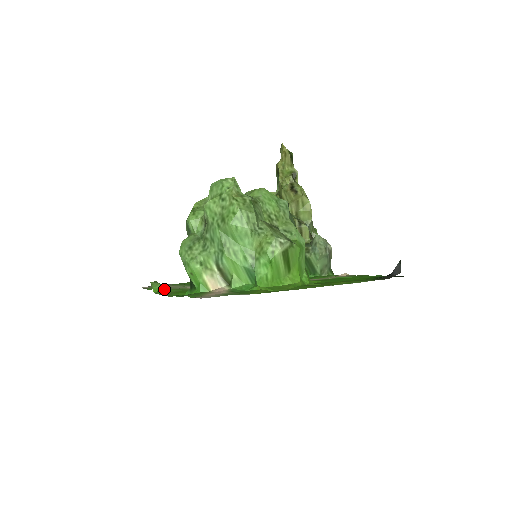
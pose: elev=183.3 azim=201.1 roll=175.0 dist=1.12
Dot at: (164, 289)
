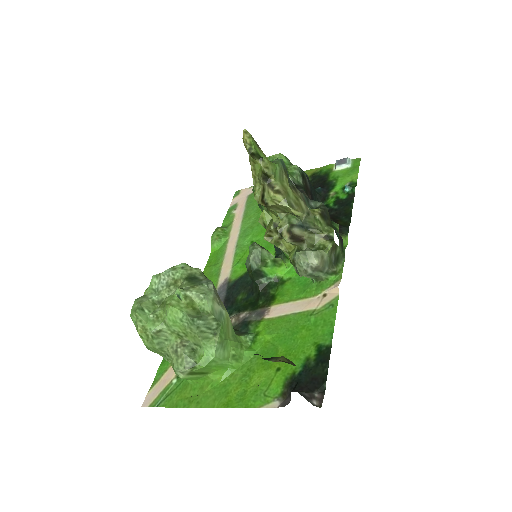
Dot at: (218, 248)
